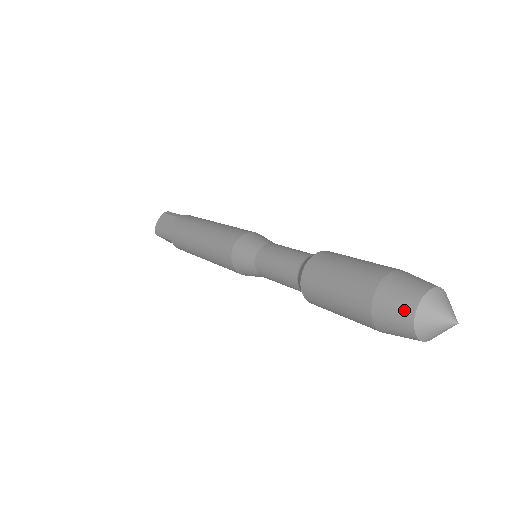
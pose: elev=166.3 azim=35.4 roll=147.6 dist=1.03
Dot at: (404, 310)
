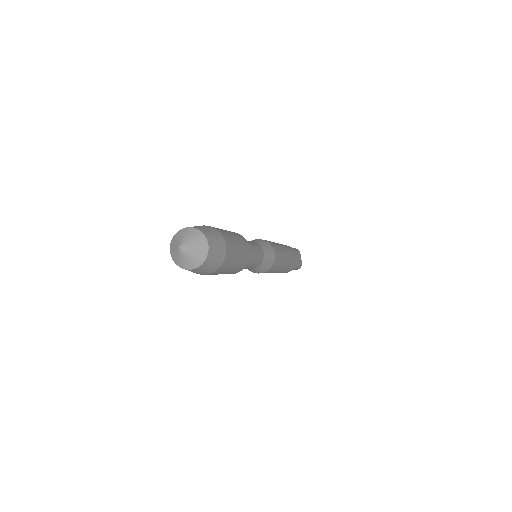
Dot at: occluded
